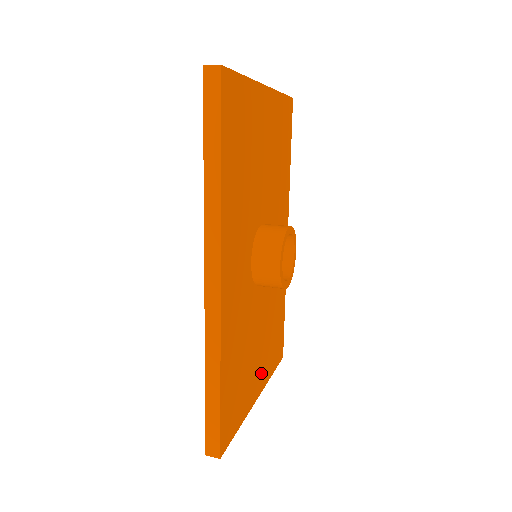
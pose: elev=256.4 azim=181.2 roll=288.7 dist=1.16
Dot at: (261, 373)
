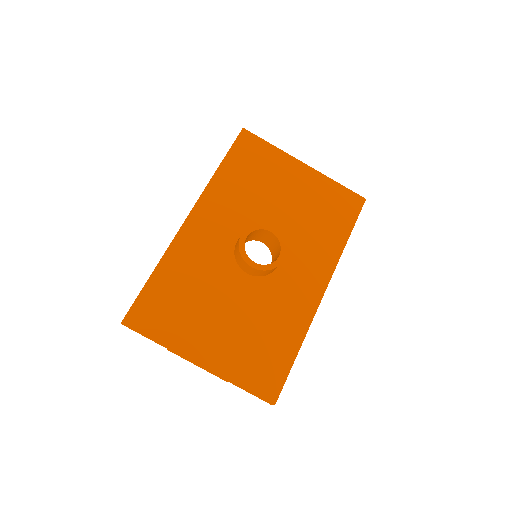
Dot at: (217, 350)
